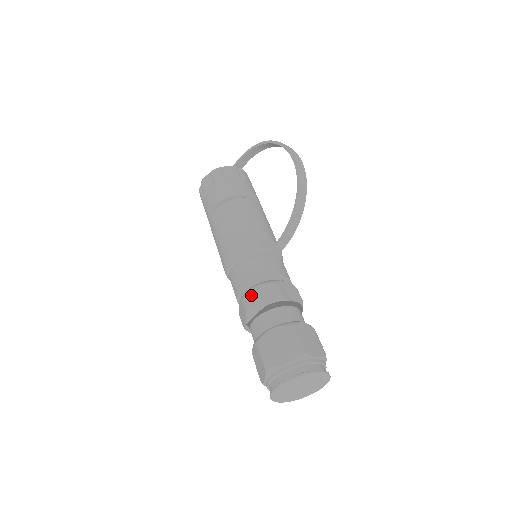
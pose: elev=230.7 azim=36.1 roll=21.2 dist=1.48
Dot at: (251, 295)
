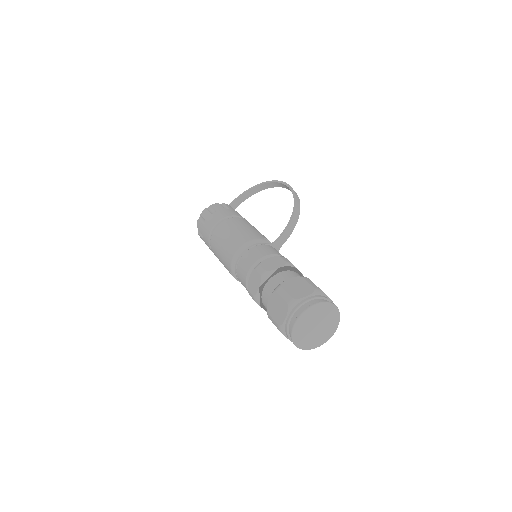
Dot at: (264, 263)
